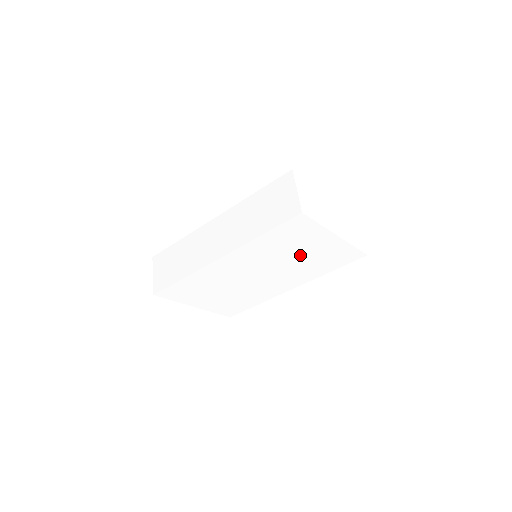
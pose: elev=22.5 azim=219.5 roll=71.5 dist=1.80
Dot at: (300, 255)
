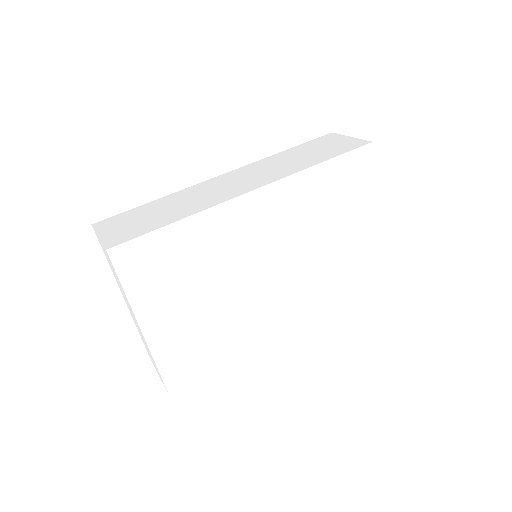
Dot at: (332, 240)
